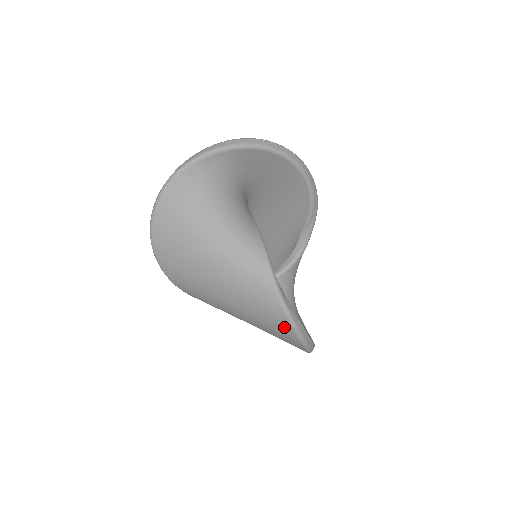
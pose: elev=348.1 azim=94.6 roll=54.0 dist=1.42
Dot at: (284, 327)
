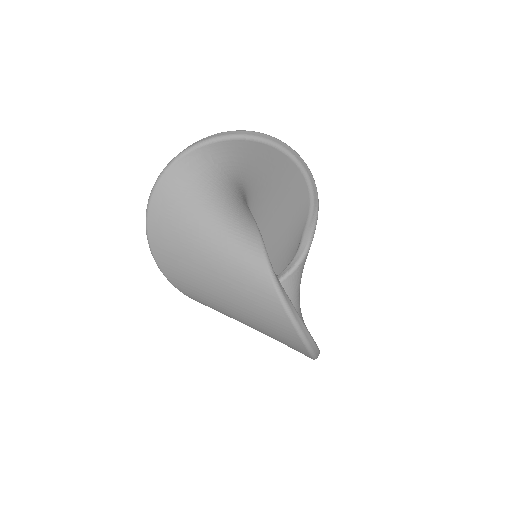
Dot at: (283, 323)
